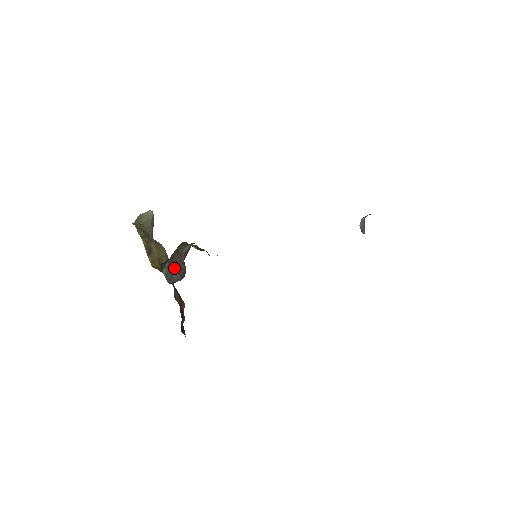
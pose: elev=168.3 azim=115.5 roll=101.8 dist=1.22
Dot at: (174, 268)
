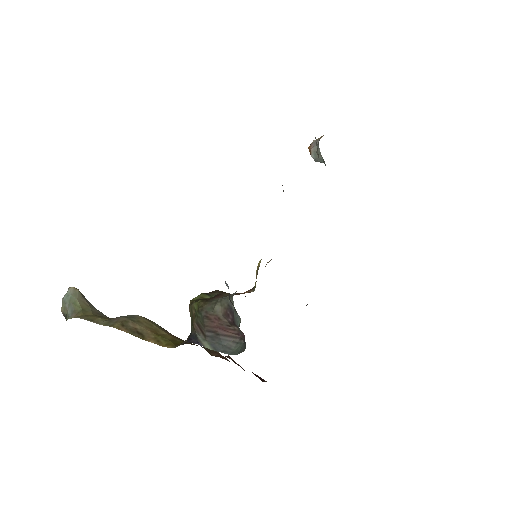
Dot at: (218, 336)
